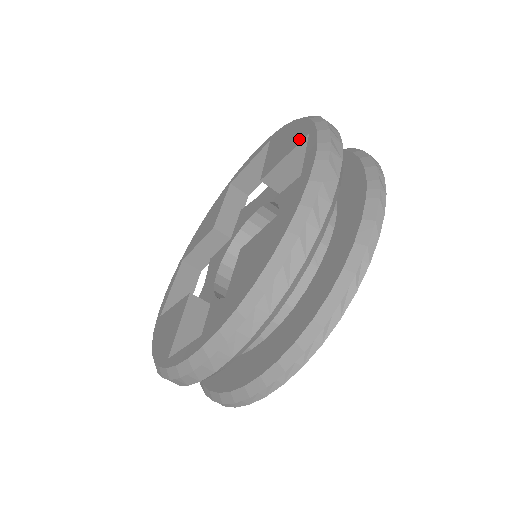
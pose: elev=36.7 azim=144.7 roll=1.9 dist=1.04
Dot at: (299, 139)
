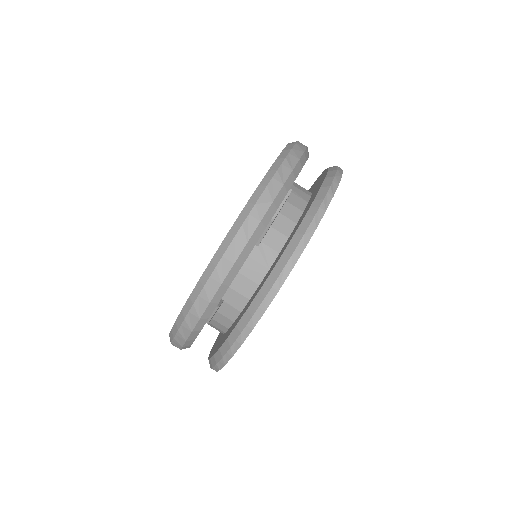
Dot at: occluded
